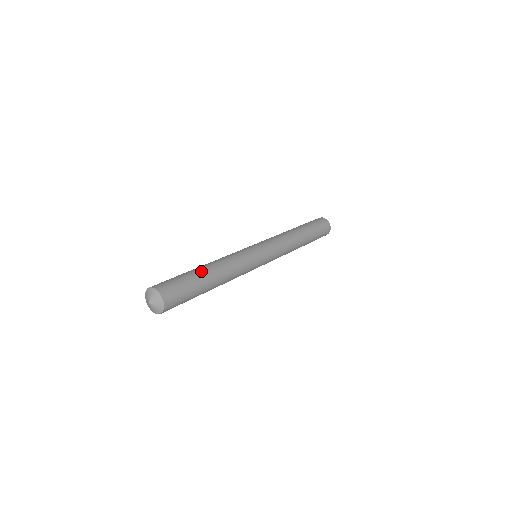
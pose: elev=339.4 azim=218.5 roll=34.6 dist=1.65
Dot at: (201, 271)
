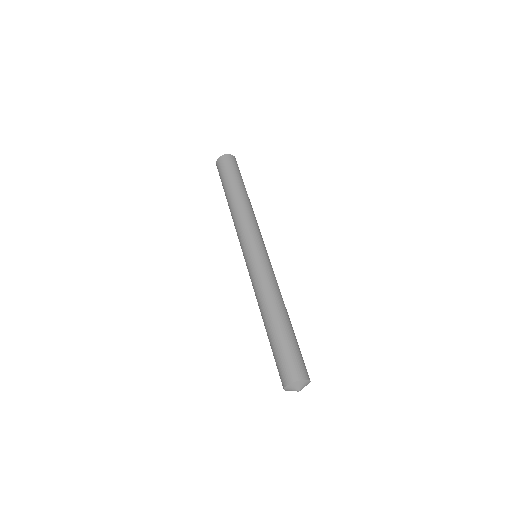
Dot at: (291, 325)
